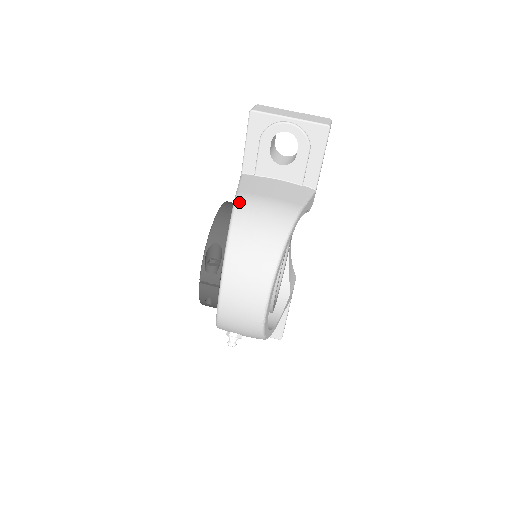
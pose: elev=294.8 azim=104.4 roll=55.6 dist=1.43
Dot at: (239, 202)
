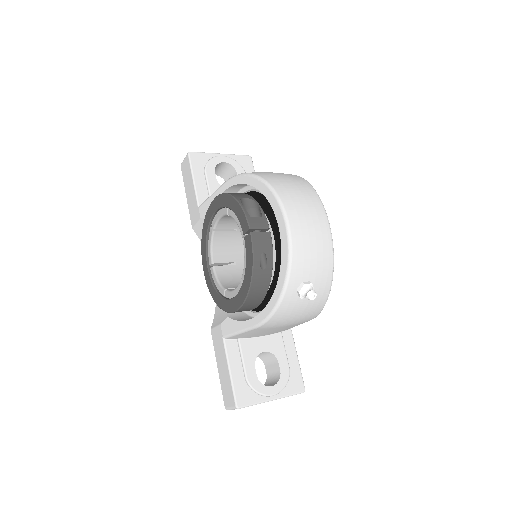
Dot at: occluded
